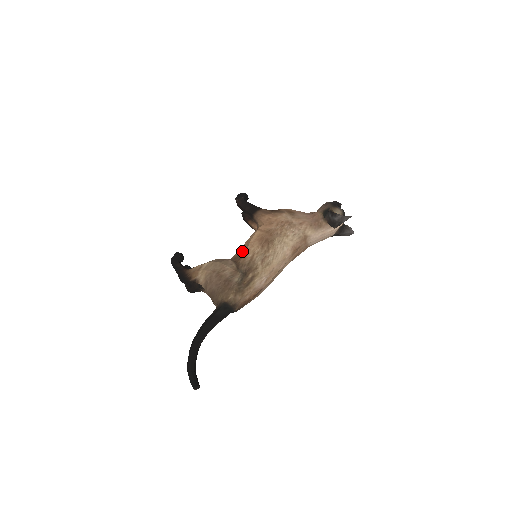
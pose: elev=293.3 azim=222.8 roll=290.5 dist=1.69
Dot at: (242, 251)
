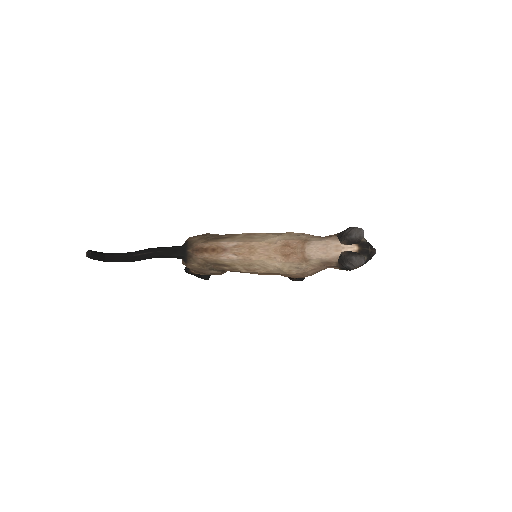
Dot at: occluded
